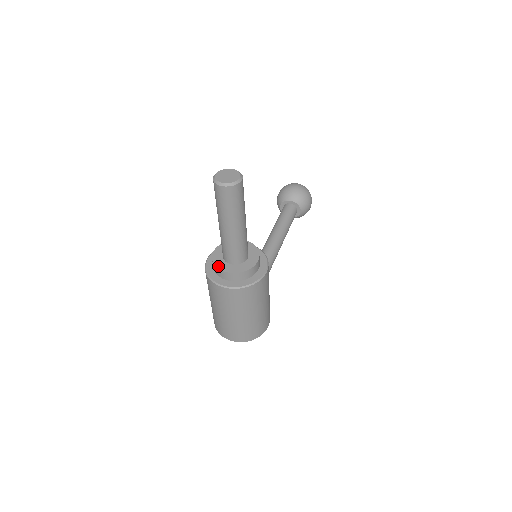
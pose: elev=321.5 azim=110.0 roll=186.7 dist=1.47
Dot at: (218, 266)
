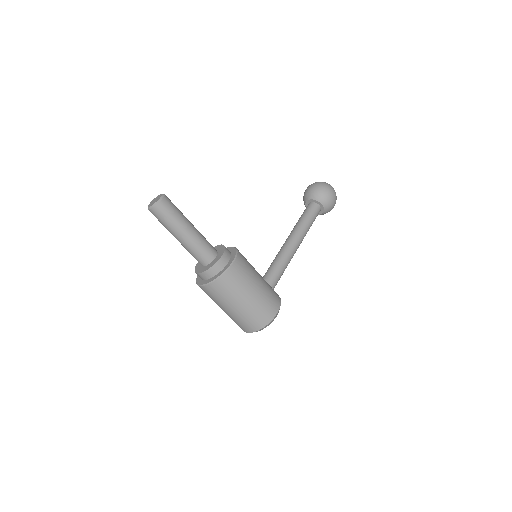
Dot at: (196, 271)
